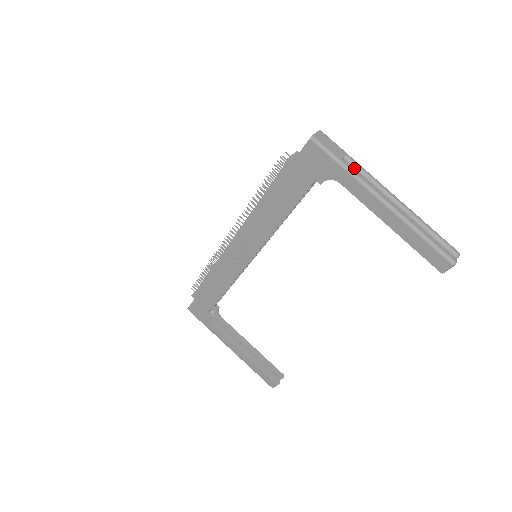
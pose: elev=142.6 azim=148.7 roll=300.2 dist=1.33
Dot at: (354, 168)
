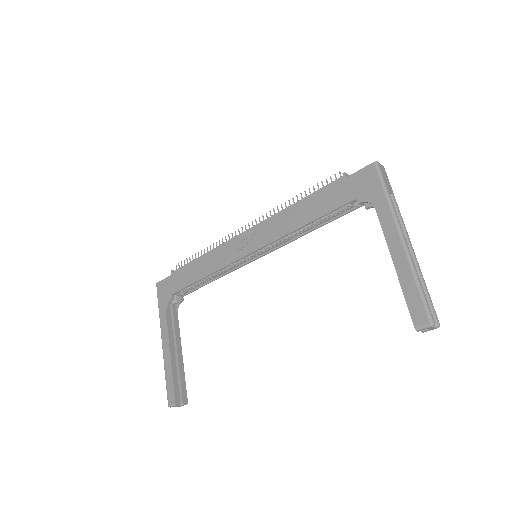
Dot at: occluded
